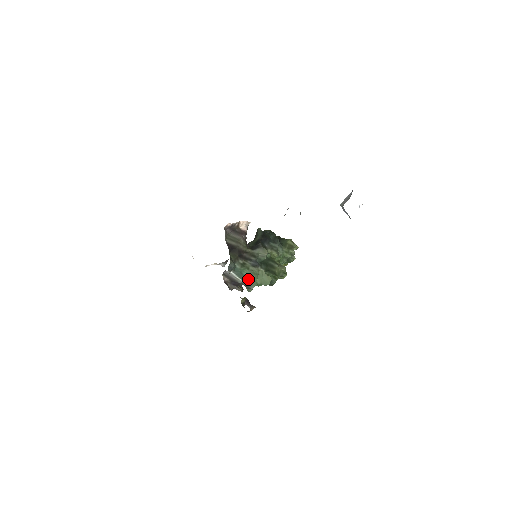
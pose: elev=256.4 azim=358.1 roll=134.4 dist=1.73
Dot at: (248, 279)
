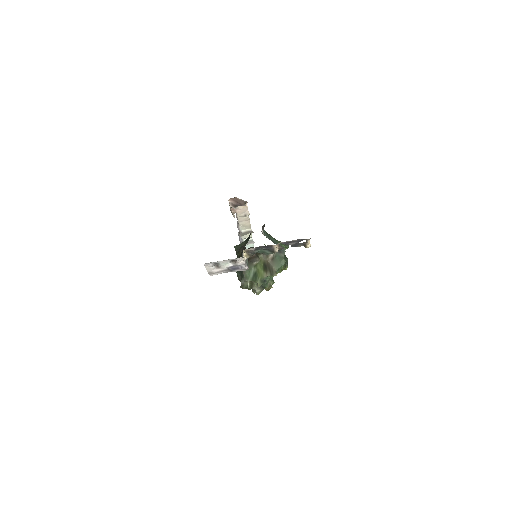
Dot at: (276, 243)
